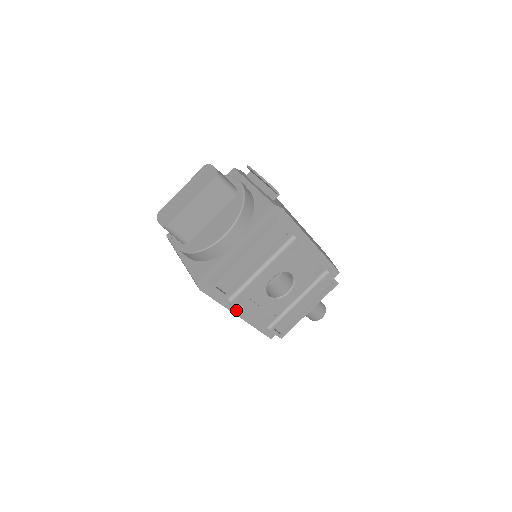
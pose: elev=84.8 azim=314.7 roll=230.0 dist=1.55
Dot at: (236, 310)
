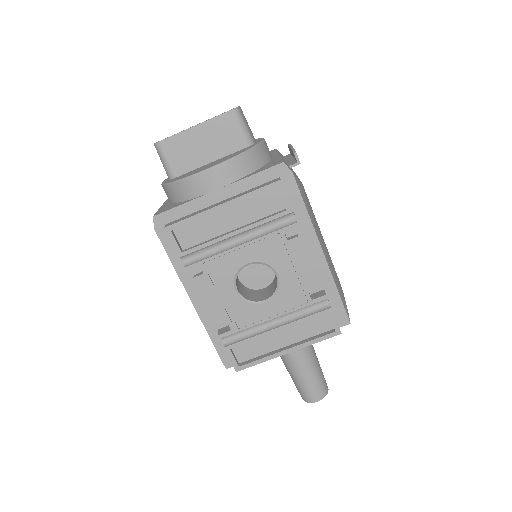
Dot at: (192, 290)
